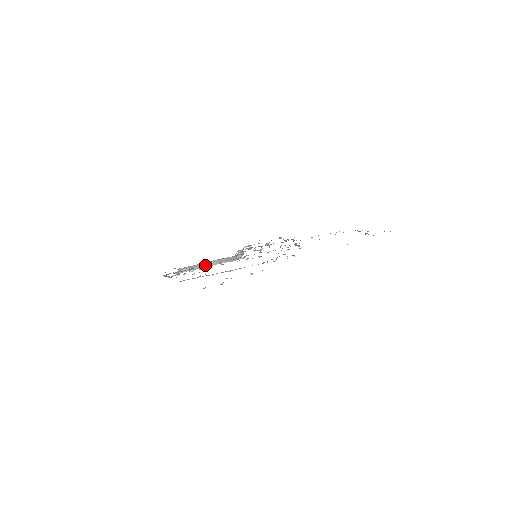
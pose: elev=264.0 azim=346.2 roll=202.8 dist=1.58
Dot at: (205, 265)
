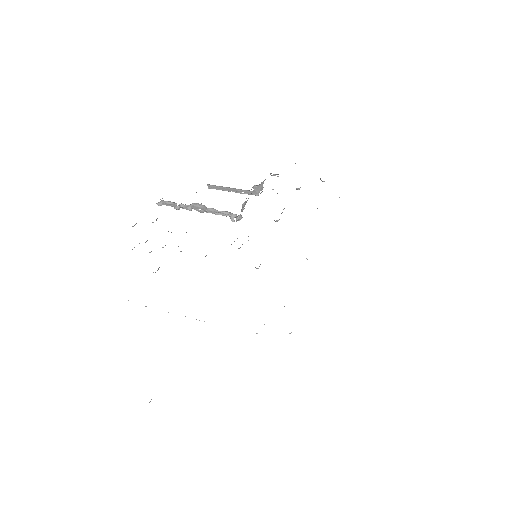
Dot at: (198, 207)
